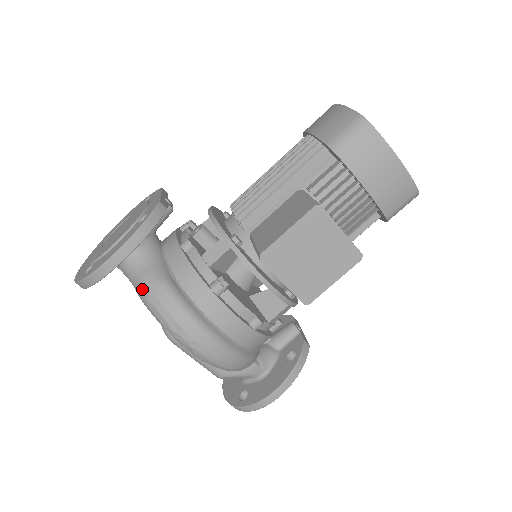
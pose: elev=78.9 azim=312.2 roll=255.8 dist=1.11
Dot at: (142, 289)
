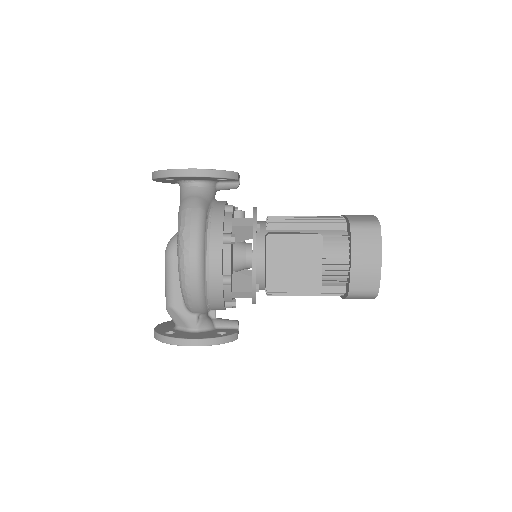
Dot at: (187, 203)
